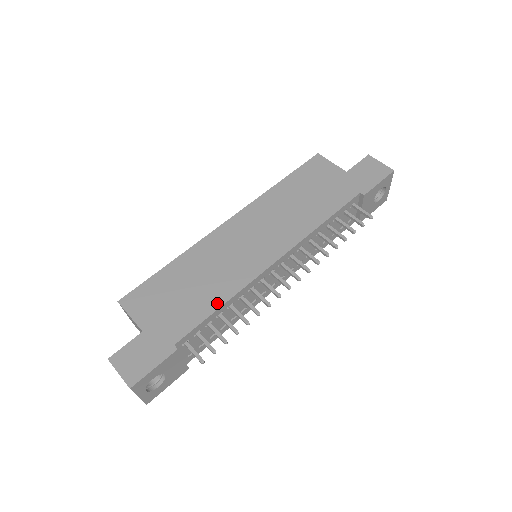
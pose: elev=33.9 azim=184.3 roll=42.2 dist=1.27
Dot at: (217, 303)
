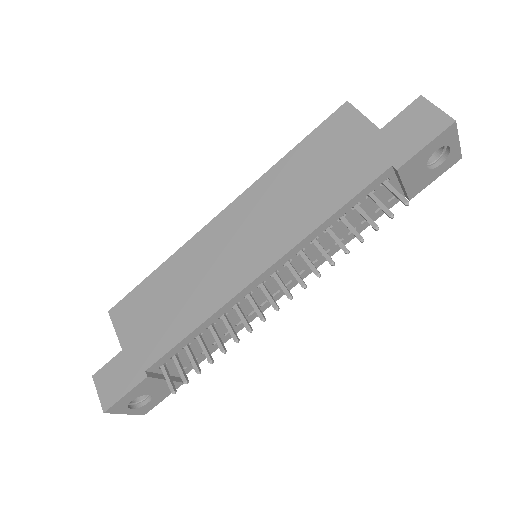
Dot at: (191, 325)
